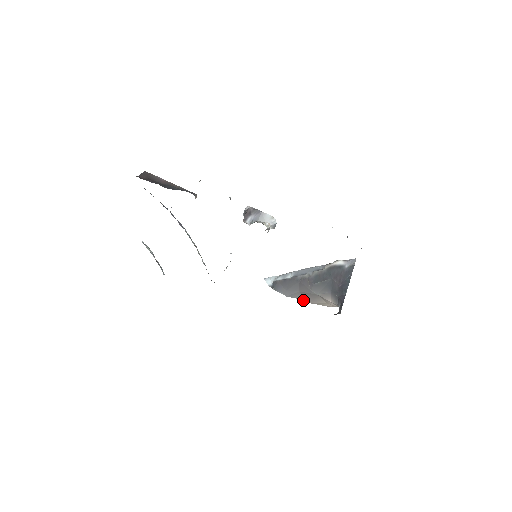
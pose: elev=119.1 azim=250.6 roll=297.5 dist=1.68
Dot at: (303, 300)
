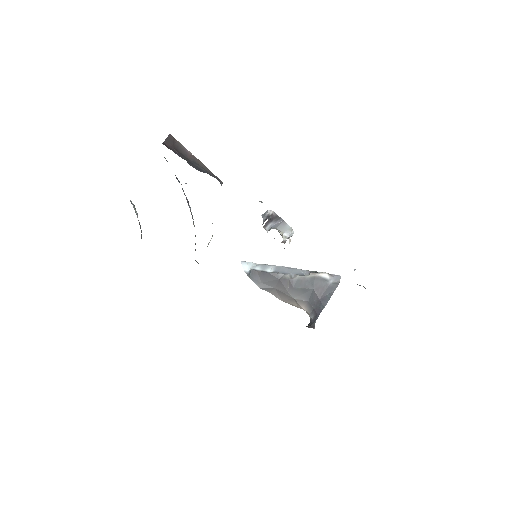
Dot at: (275, 296)
